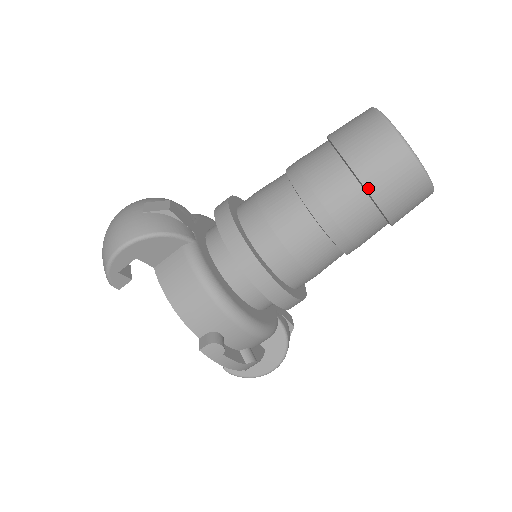
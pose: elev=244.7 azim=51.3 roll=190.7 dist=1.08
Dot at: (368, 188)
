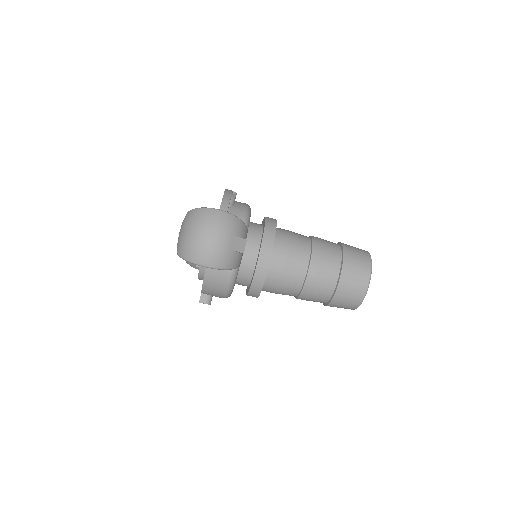
Dot at: (330, 304)
